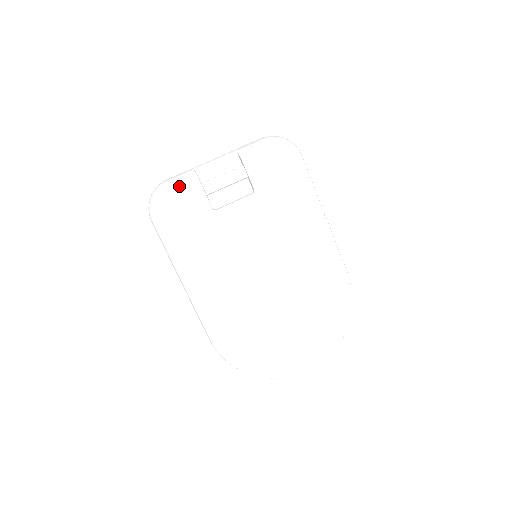
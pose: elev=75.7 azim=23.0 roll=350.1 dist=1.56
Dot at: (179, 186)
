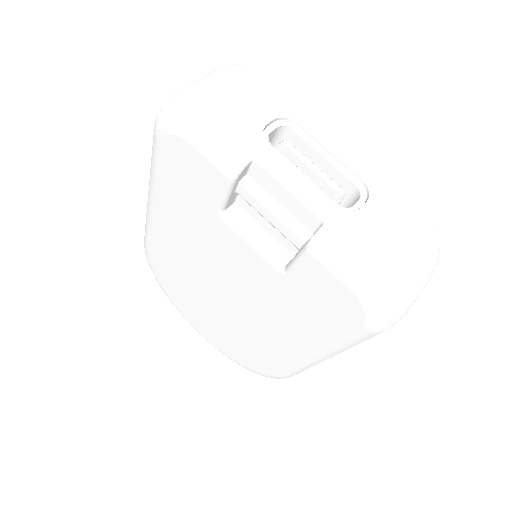
Dot at: (205, 150)
